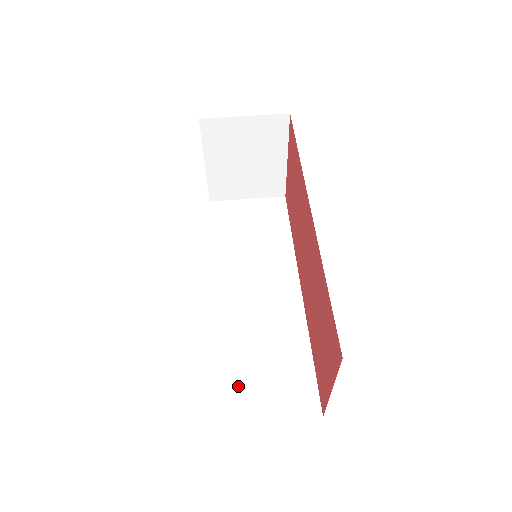
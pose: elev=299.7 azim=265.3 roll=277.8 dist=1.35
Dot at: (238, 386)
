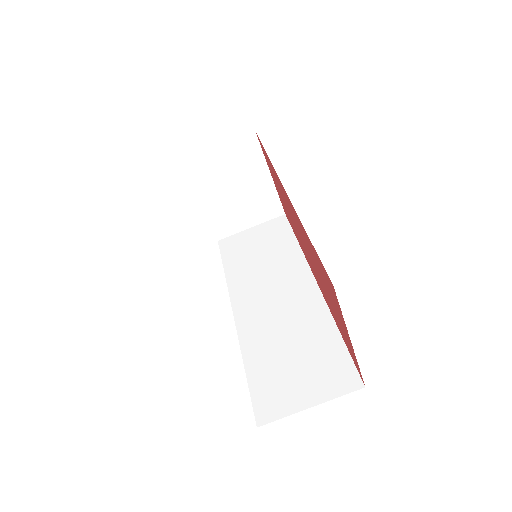
Dot at: (273, 384)
